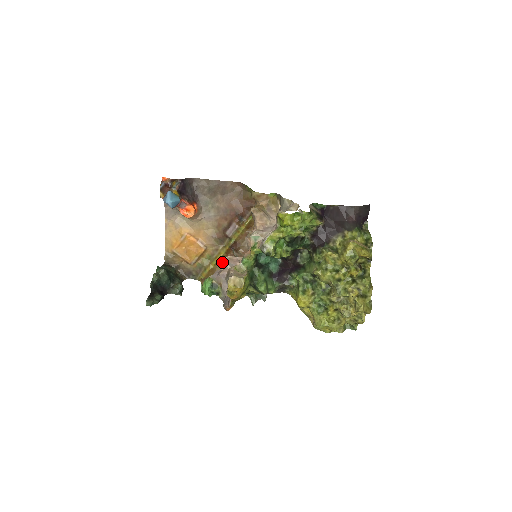
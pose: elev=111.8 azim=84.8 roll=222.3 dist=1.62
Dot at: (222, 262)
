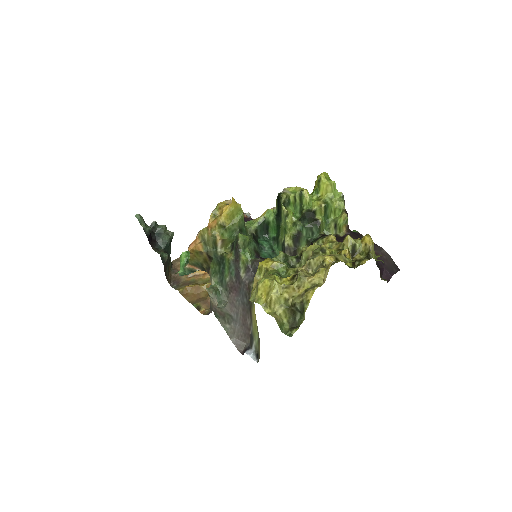
Dot at: occluded
